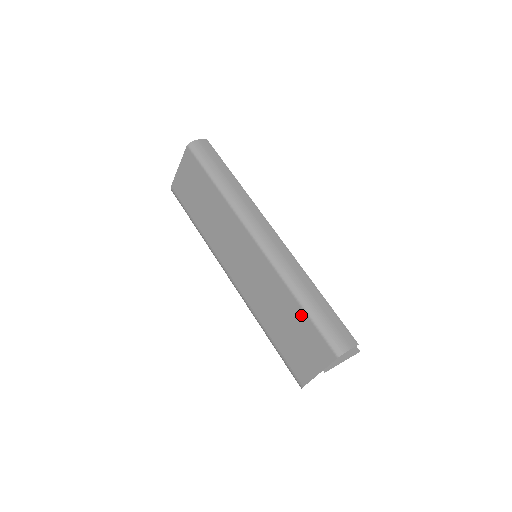
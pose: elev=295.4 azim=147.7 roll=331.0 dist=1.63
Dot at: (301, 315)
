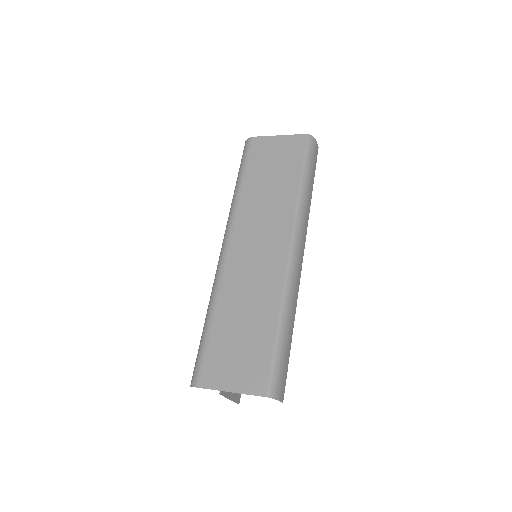
Dot at: (269, 337)
